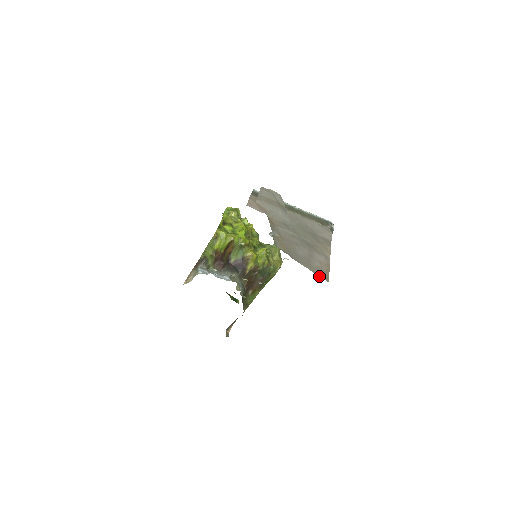
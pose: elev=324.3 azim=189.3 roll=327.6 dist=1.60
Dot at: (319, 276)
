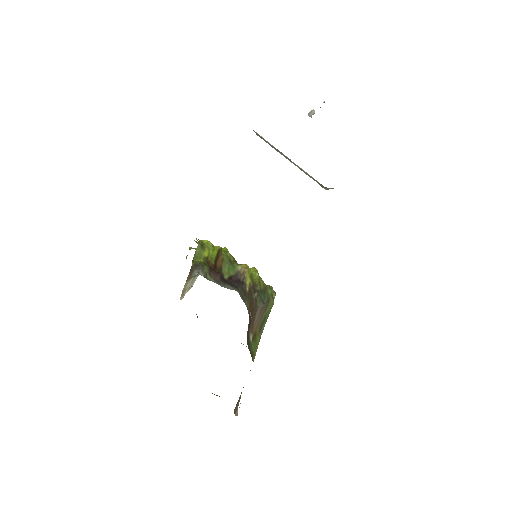
Dot at: occluded
